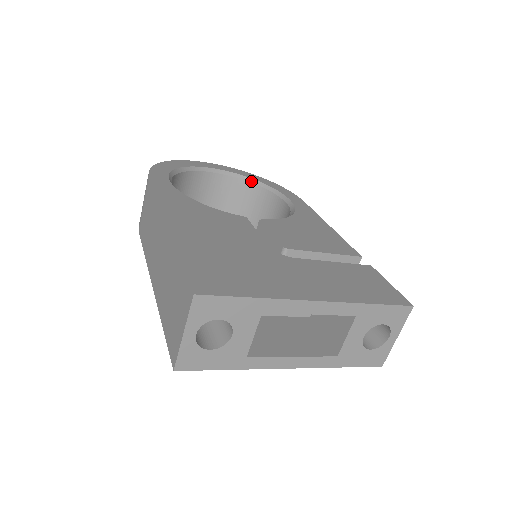
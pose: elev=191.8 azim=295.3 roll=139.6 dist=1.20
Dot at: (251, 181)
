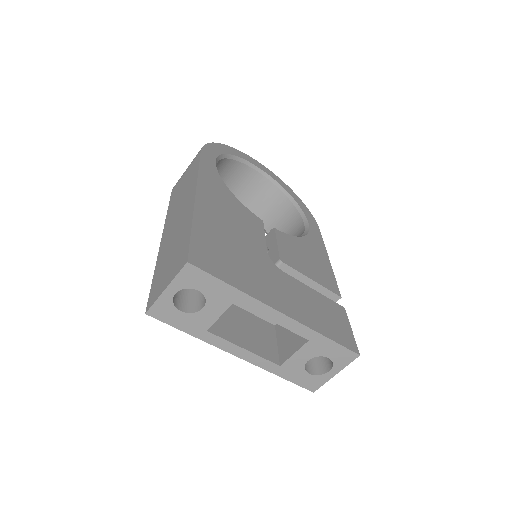
Dot at: (284, 192)
